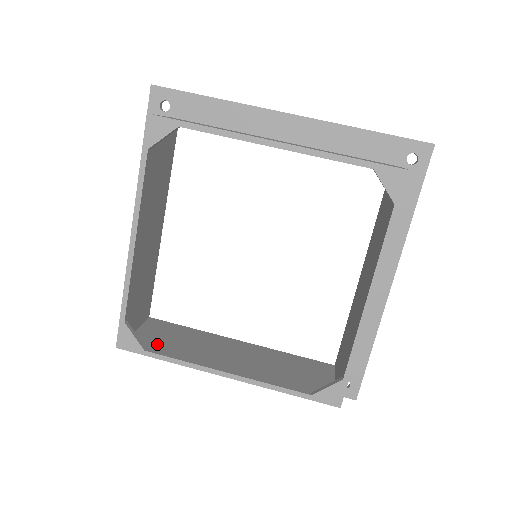
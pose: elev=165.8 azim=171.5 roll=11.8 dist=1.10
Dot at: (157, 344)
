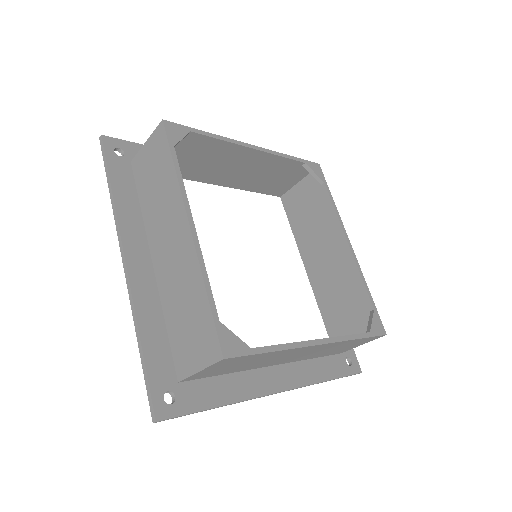
Dot at: occluded
